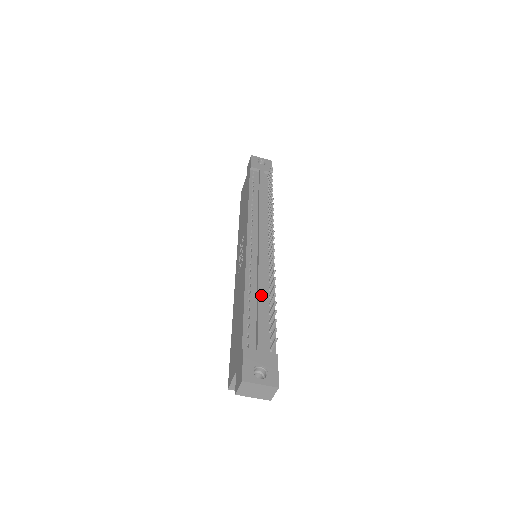
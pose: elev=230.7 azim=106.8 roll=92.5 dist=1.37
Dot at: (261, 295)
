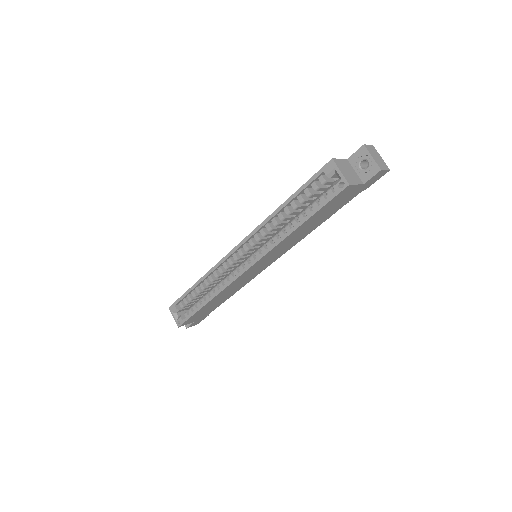
Dot at: occluded
